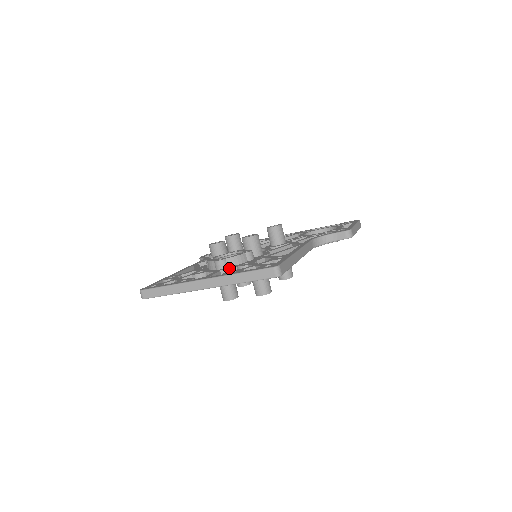
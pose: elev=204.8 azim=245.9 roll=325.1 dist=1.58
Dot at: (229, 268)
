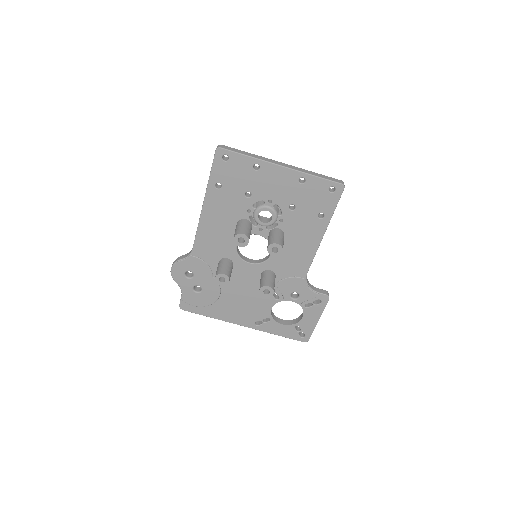
Dot at: occluded
